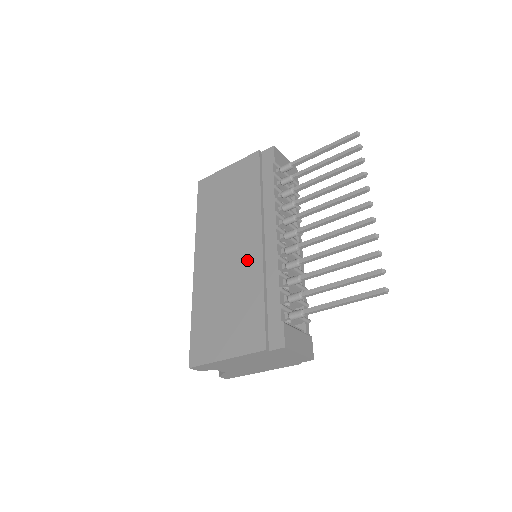
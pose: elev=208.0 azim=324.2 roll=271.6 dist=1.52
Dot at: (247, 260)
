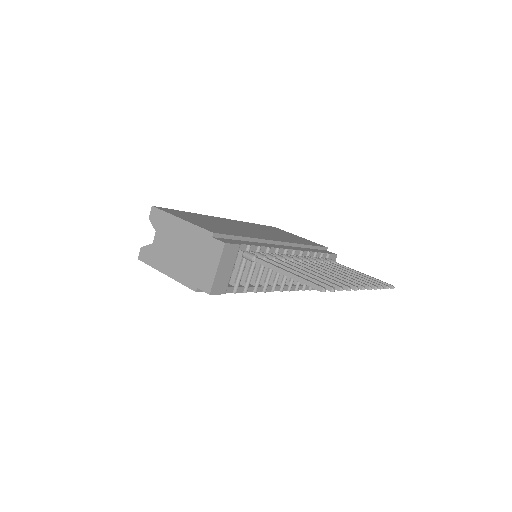
Dot at: (259, 235)
